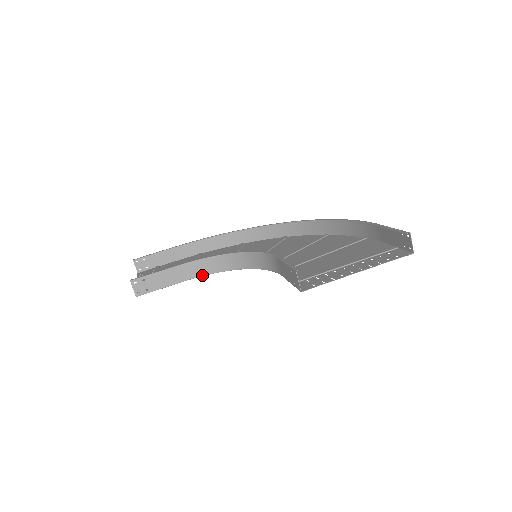
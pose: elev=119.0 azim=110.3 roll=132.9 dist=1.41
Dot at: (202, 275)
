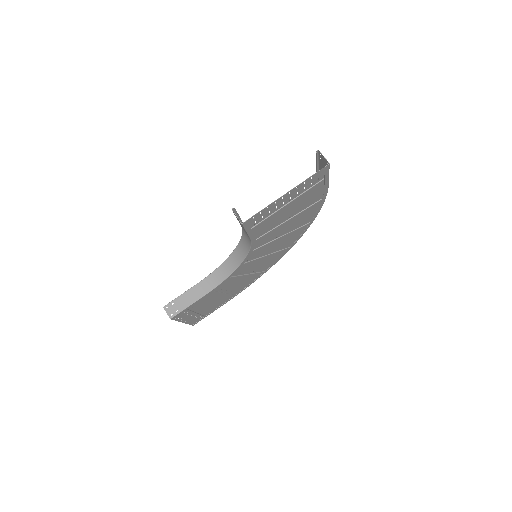
Dot at: (217, 285)
